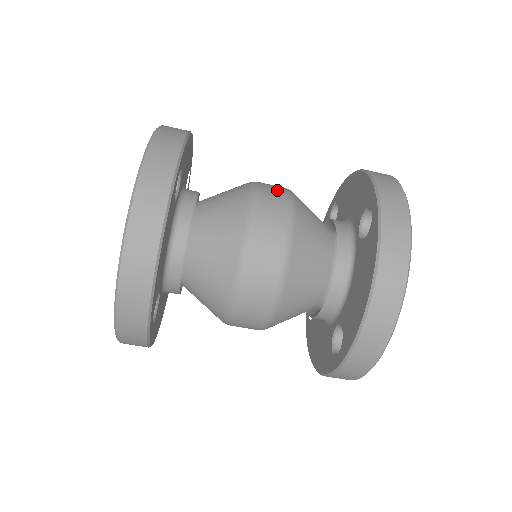
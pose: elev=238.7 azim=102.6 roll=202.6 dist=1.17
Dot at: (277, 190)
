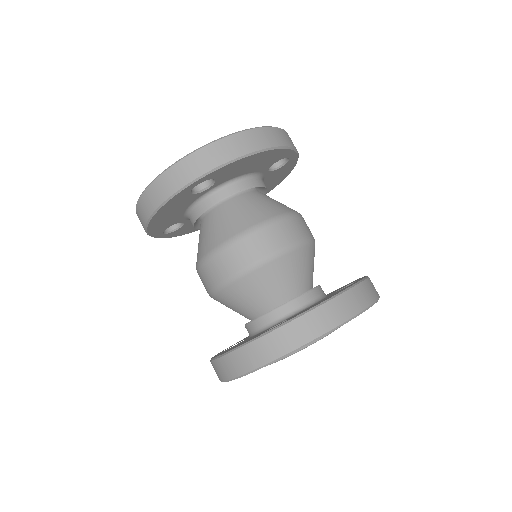
Dot at: occluded
